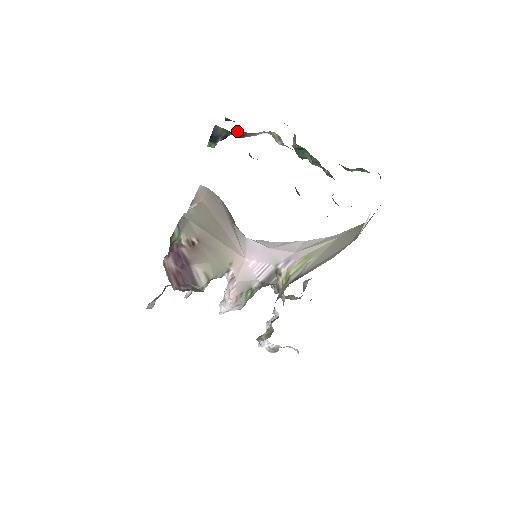
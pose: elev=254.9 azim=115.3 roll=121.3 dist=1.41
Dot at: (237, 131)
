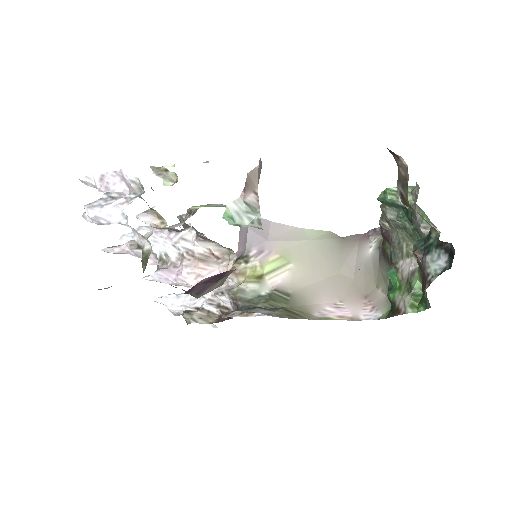
Dot at: occluded
